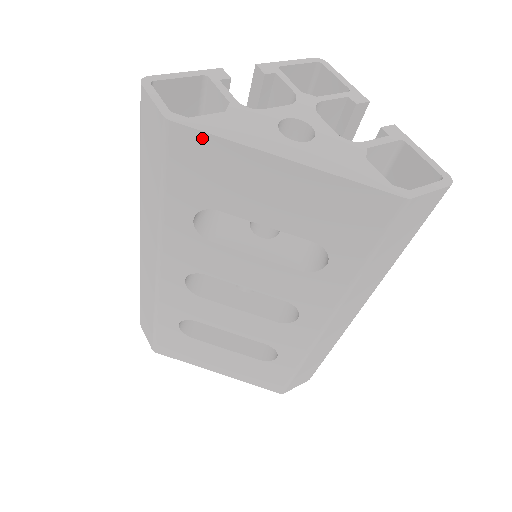
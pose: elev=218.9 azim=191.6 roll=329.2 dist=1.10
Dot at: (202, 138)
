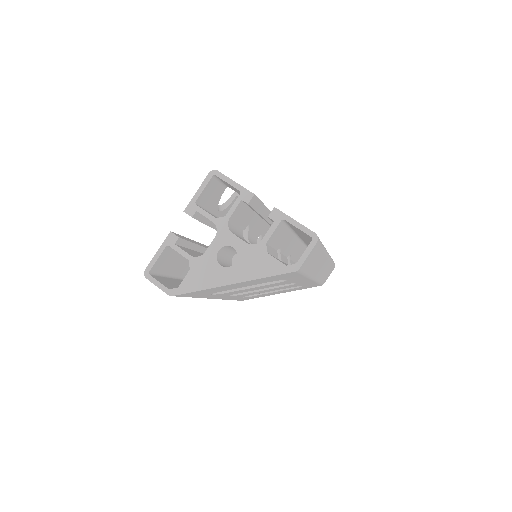
Dot at: (190, 293)
